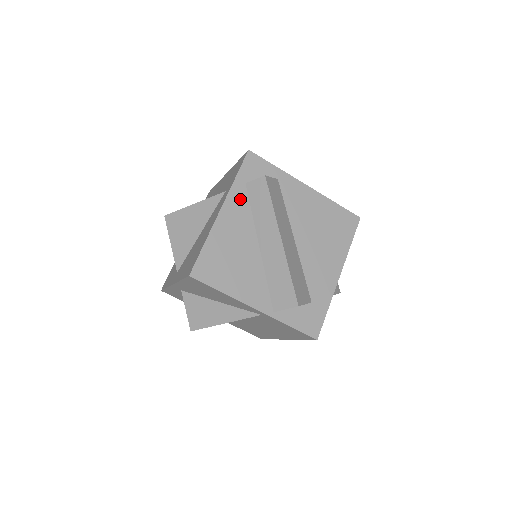
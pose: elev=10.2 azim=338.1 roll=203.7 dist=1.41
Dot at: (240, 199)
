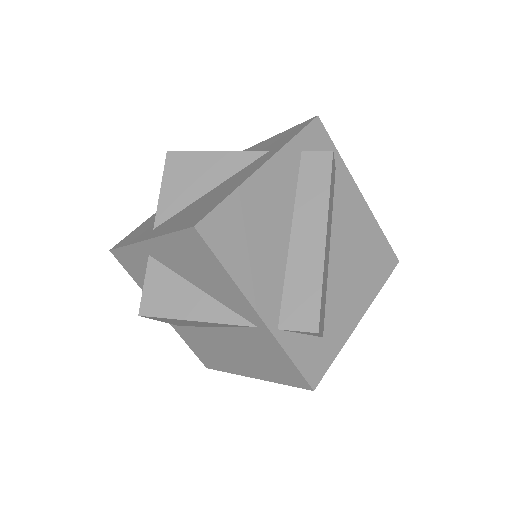
Dot at: (289, 165)
